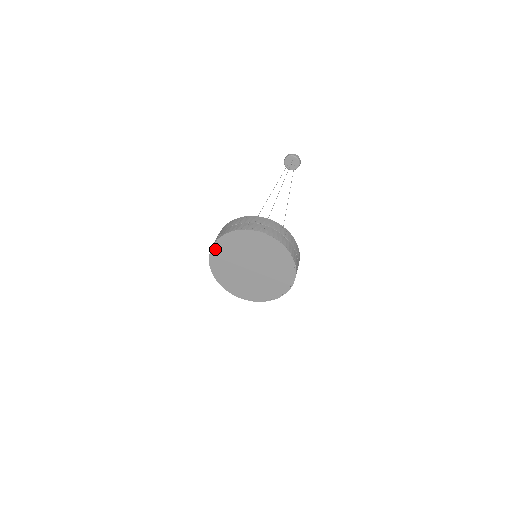
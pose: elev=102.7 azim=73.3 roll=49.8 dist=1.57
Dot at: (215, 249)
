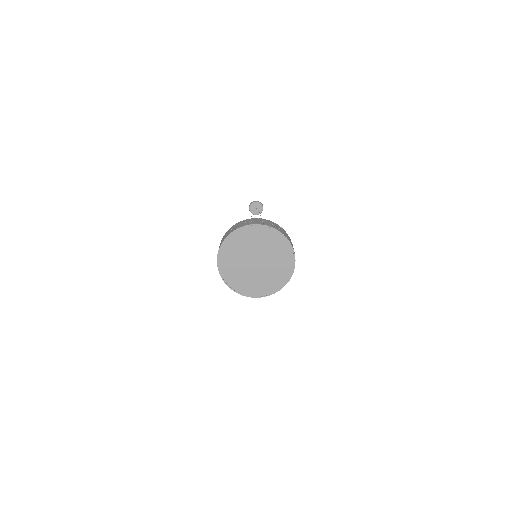
Dot at: (221, 254)
